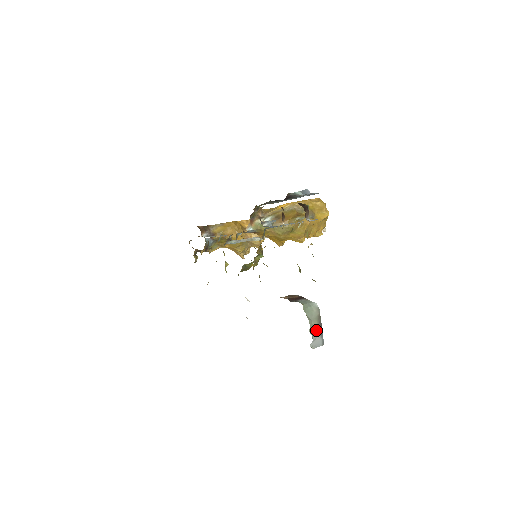
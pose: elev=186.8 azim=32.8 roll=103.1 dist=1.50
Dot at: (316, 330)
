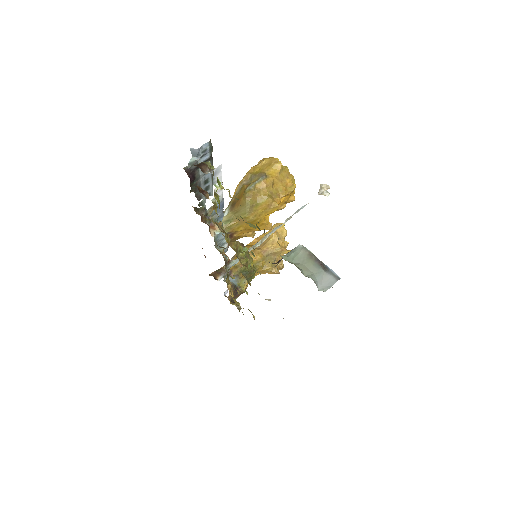
Dot at: (316, 270)
